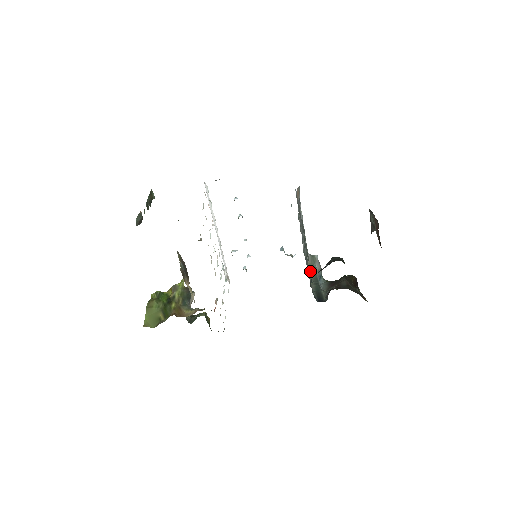
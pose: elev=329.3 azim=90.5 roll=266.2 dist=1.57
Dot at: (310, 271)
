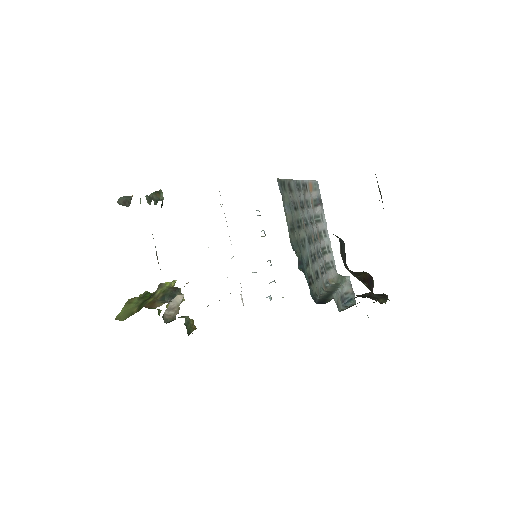
Dot at: (296, 251)
